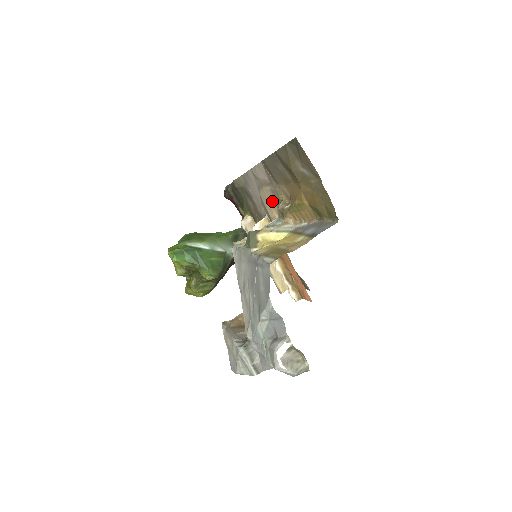
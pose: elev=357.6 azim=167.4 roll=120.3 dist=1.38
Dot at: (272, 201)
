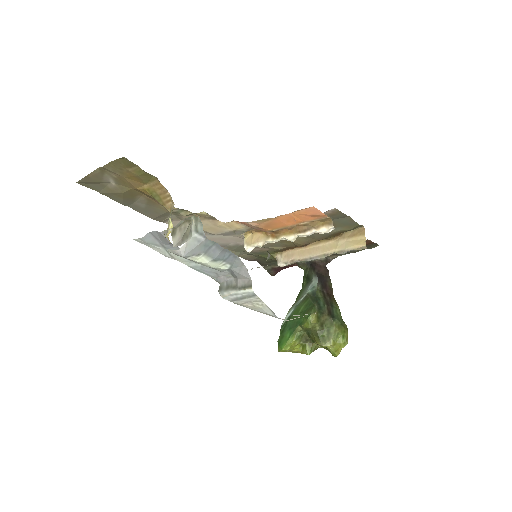
Dot at: (205, 223)
